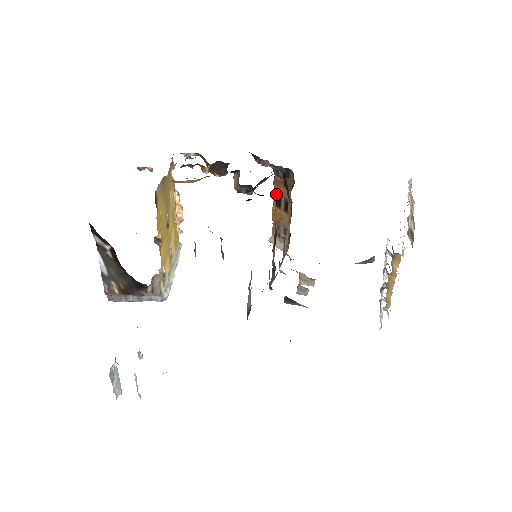
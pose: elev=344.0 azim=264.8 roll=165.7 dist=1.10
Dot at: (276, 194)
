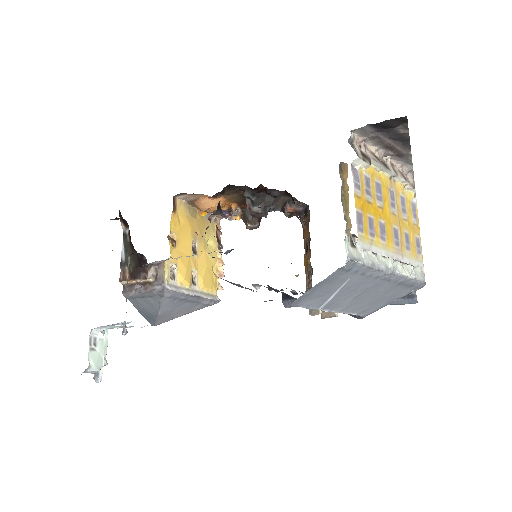
Dot at: (305, 243)
